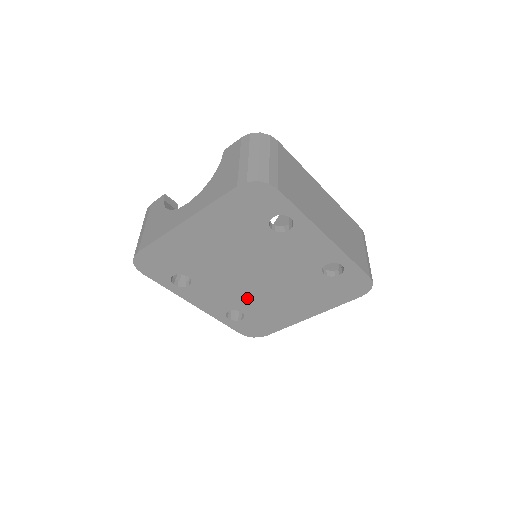
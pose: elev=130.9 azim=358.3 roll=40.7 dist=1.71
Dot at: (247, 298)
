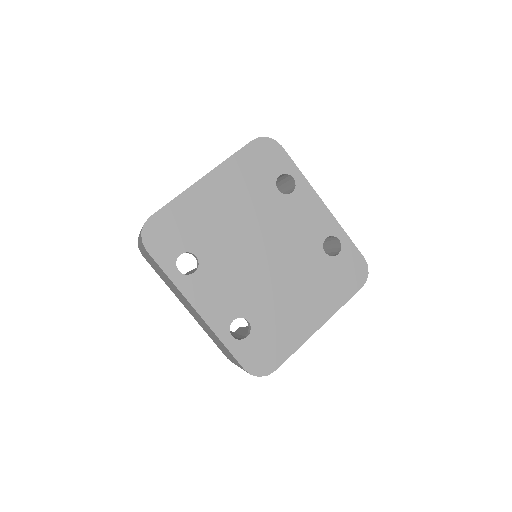
Dot at: (254, 294)
